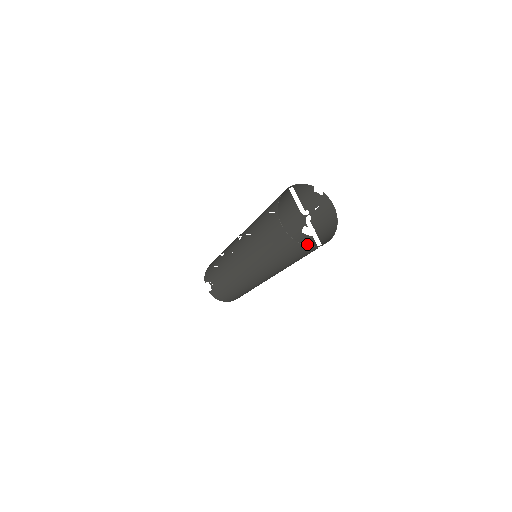
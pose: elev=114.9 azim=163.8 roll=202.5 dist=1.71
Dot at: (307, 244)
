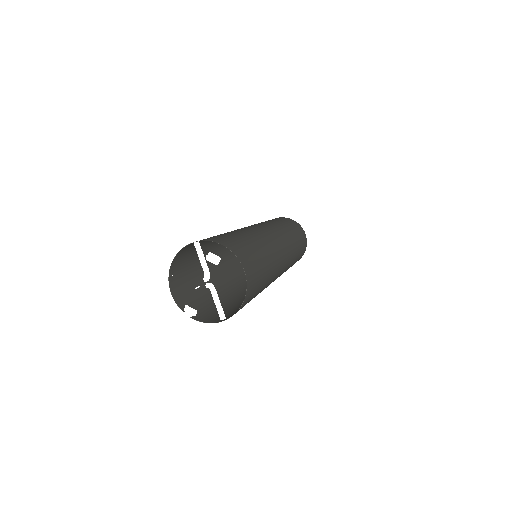
Dot at: (196, 321)
